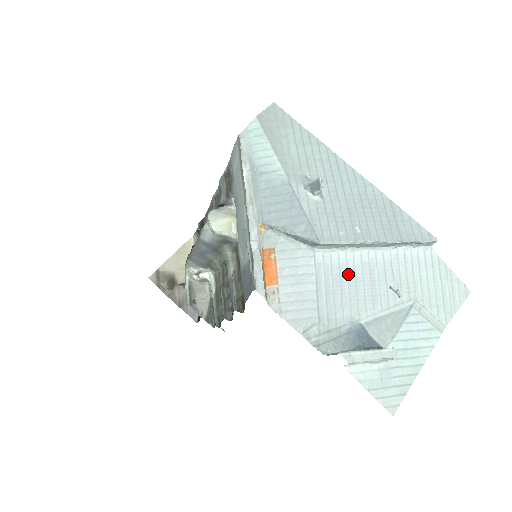
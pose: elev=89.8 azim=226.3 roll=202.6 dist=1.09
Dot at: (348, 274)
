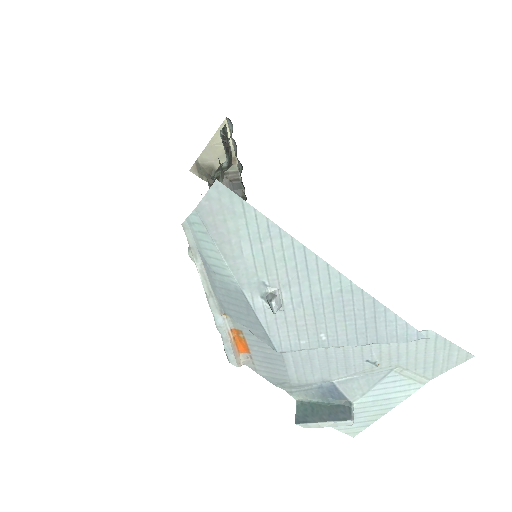
Dot at: (318, 354)
